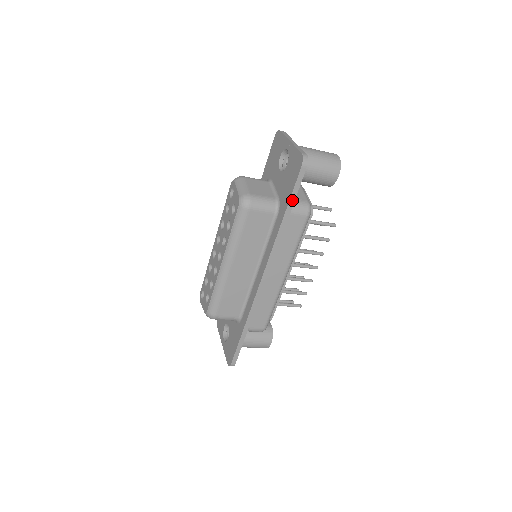
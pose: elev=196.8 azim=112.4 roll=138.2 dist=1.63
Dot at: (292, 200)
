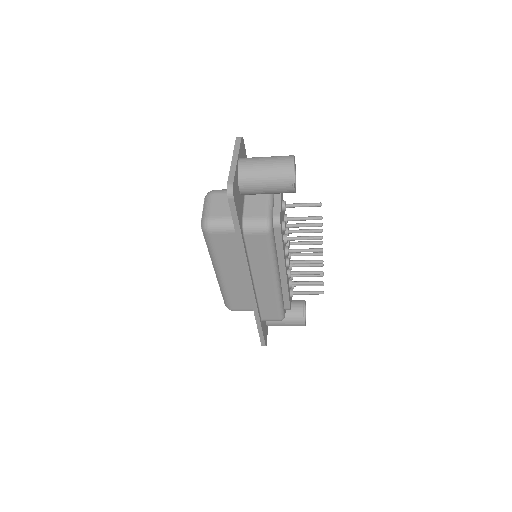
Dot at: (237, 226)
